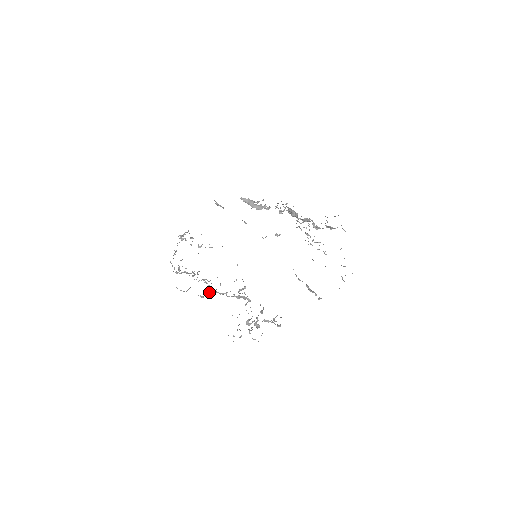
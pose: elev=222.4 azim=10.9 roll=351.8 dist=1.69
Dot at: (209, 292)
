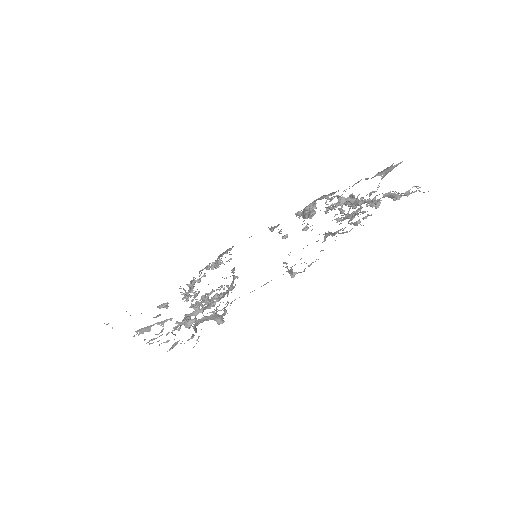
Dot at: (194, 309)
